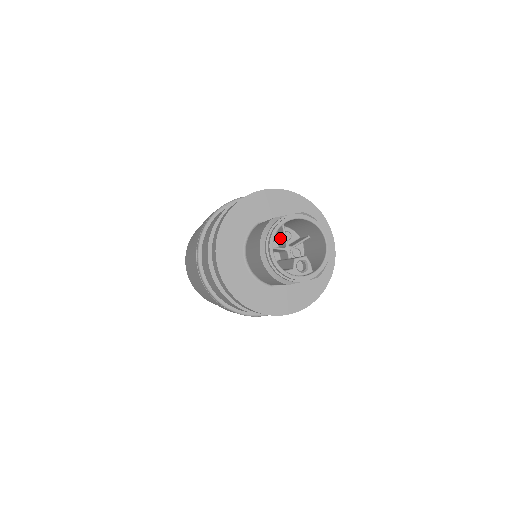
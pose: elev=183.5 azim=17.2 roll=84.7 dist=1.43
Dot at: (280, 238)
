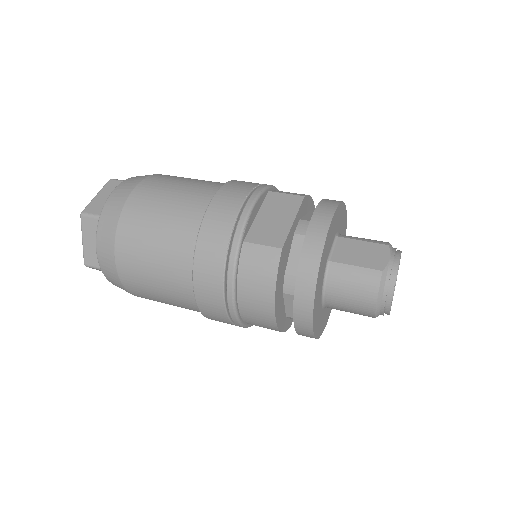
Dot at: occluded
